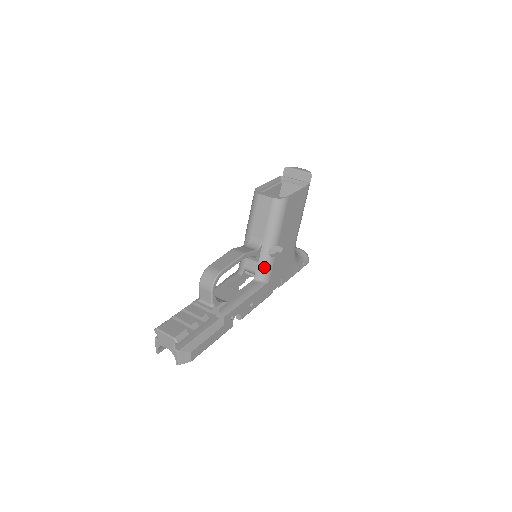
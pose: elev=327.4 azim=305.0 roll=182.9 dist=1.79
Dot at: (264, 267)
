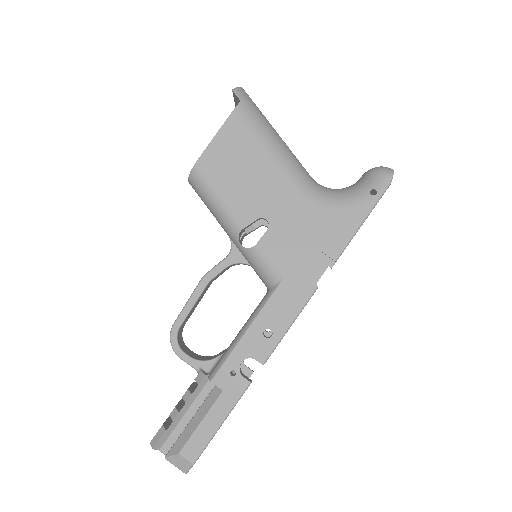
Dot at: (257, 267)
